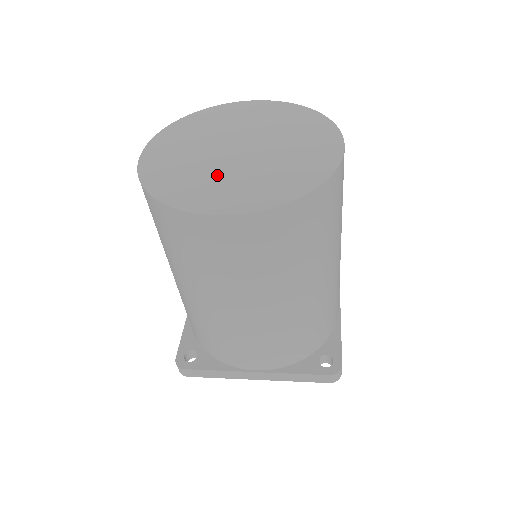
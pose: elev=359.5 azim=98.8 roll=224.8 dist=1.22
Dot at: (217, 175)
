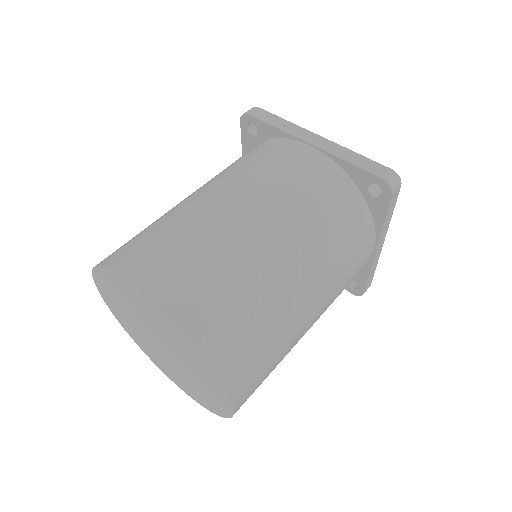
Dot at: (158, 356)
